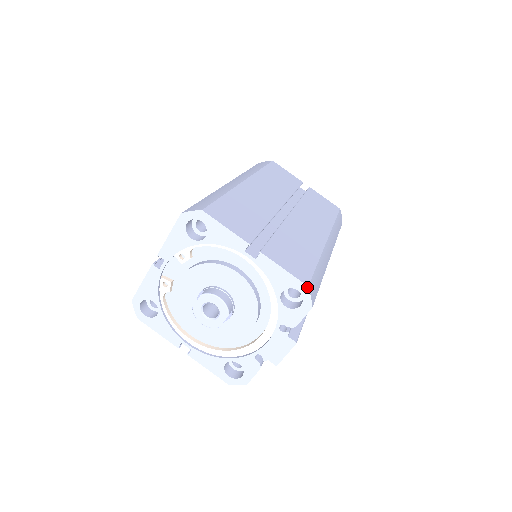
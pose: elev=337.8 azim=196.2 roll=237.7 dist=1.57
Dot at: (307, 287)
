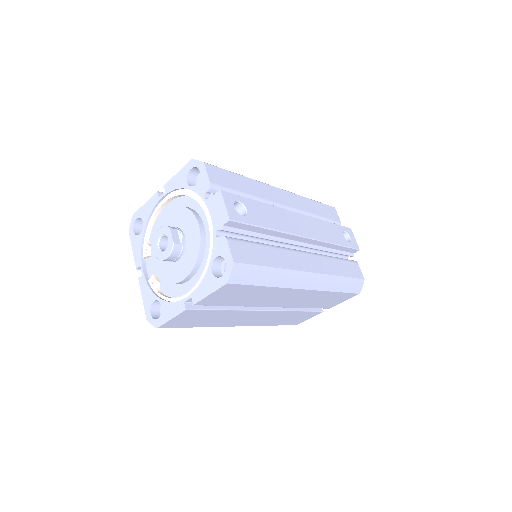
Dot at: (192, 160)
